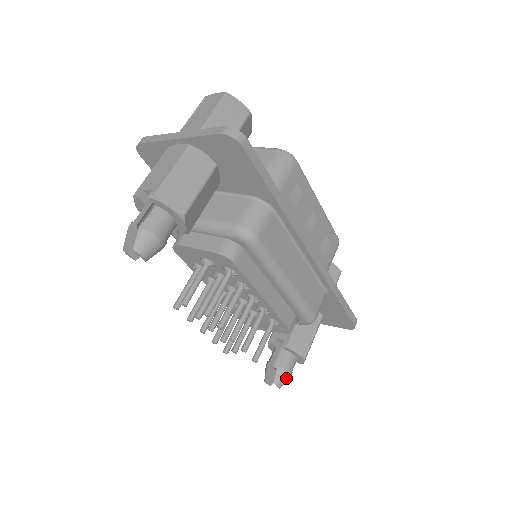
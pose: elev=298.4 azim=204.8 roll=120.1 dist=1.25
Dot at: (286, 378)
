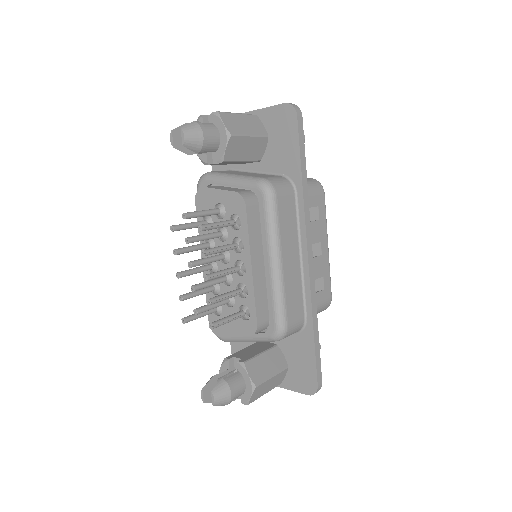
Dot at: (226, 395)
